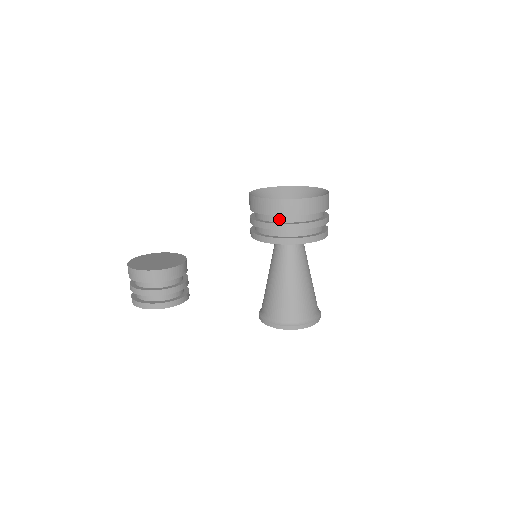
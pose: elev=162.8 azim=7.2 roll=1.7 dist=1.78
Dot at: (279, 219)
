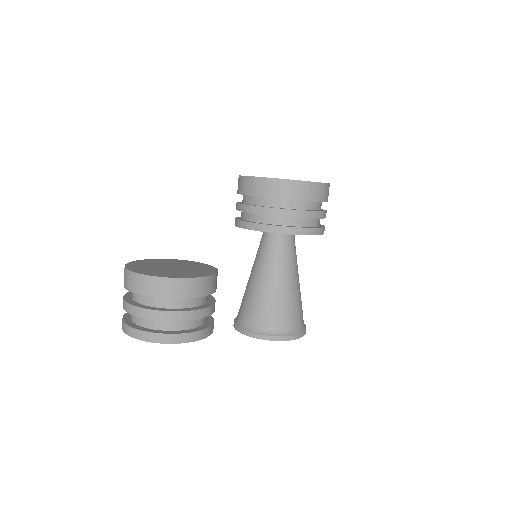
Dot at: (305, 206)
